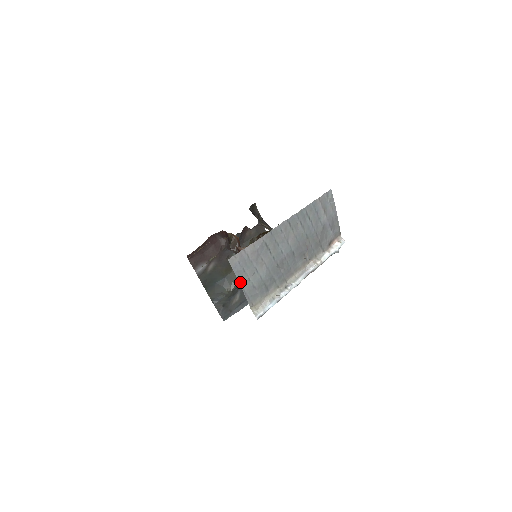
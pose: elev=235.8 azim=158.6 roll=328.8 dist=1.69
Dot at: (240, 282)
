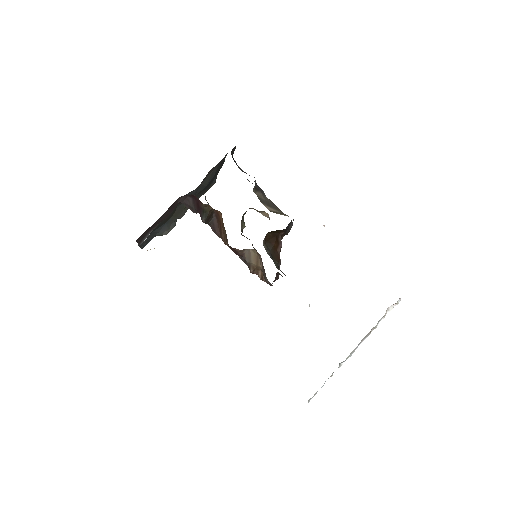
Dot at: occluded
